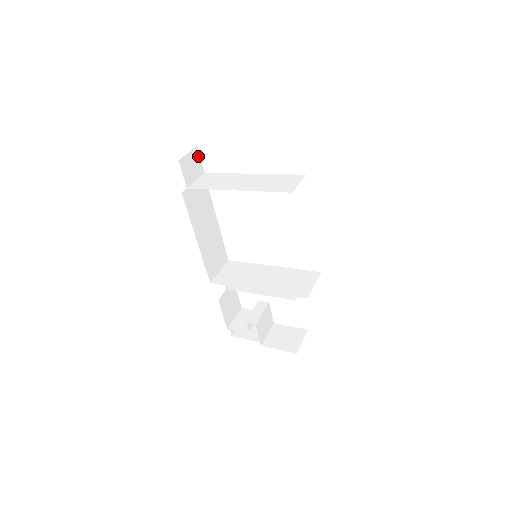
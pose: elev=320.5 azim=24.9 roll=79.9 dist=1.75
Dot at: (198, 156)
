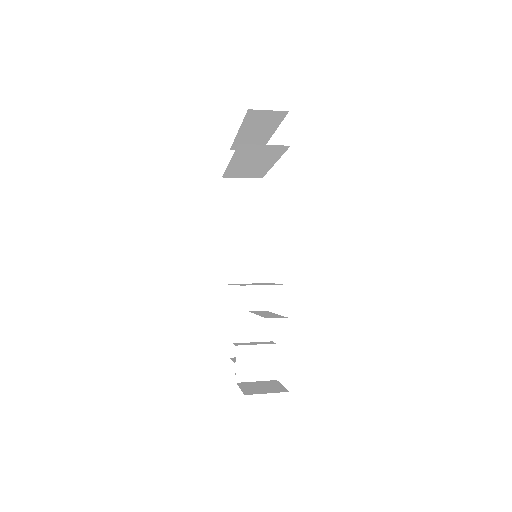
Dot at: occluded
